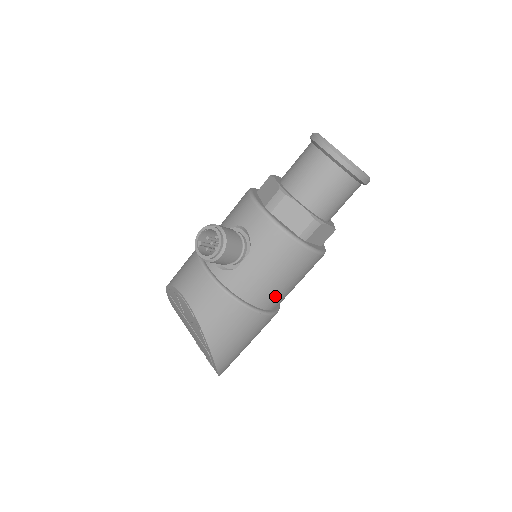
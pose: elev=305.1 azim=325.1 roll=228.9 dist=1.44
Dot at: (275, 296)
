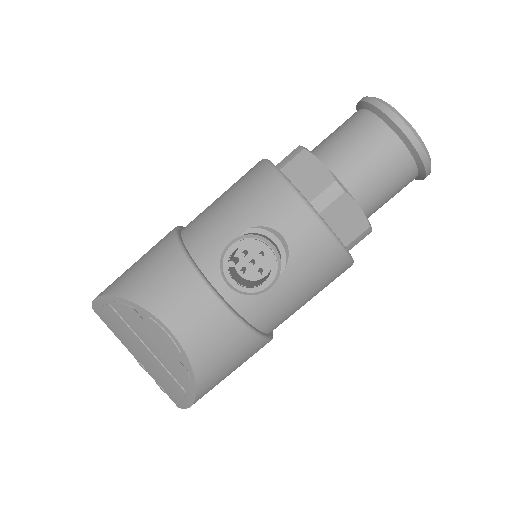
Dot at: occluded
